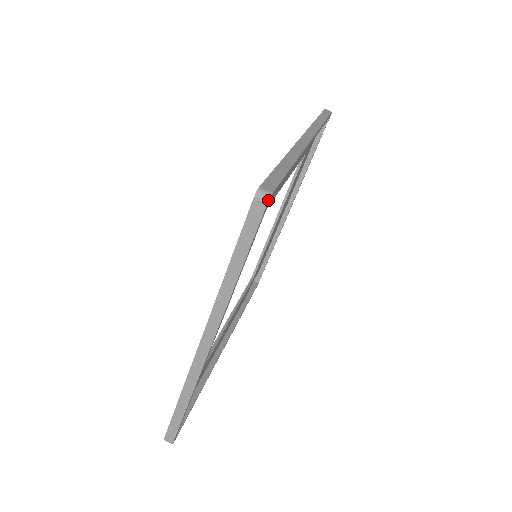
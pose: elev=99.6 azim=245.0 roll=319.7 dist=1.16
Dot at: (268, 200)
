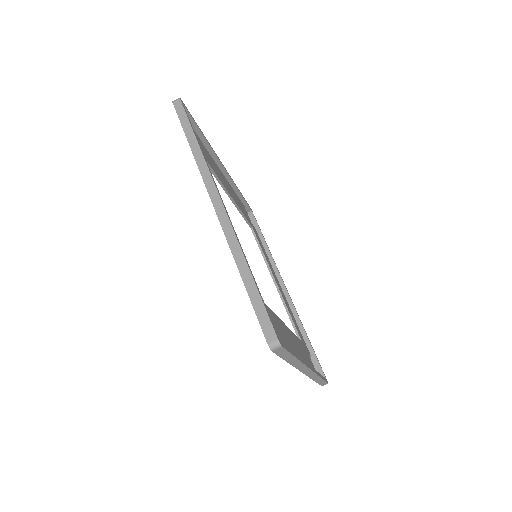
Dot at: (281, 346)
